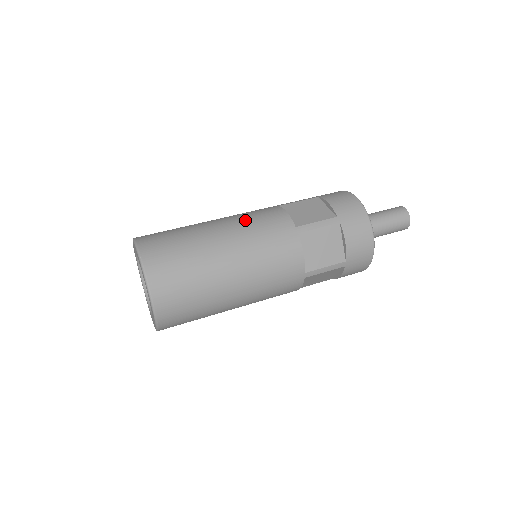
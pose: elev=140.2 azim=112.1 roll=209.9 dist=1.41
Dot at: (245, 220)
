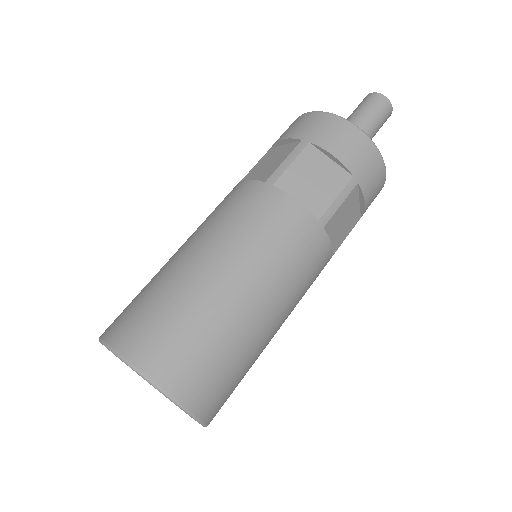
Dot at: (206, 222)
